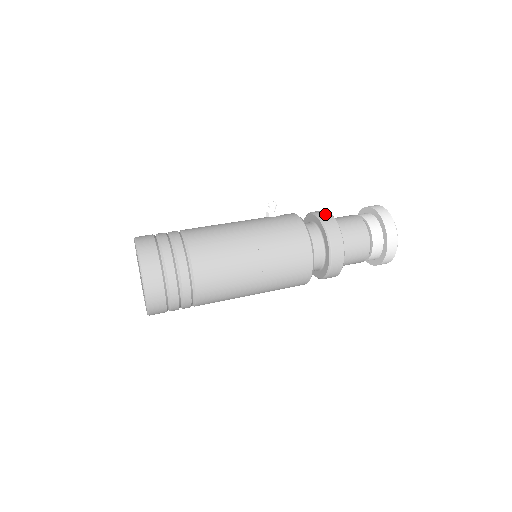
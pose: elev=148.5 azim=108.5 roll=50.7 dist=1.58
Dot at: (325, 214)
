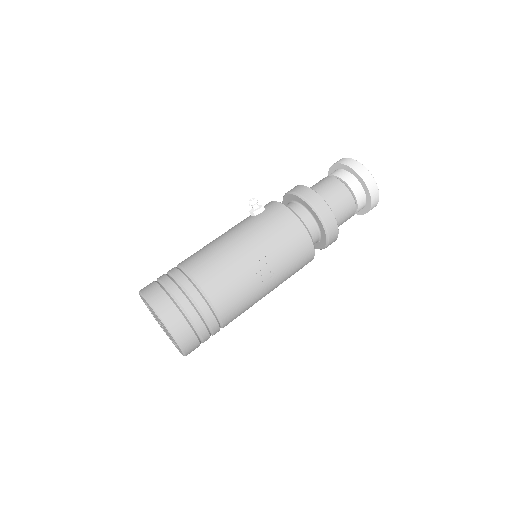
Dot at: (305, 191)
